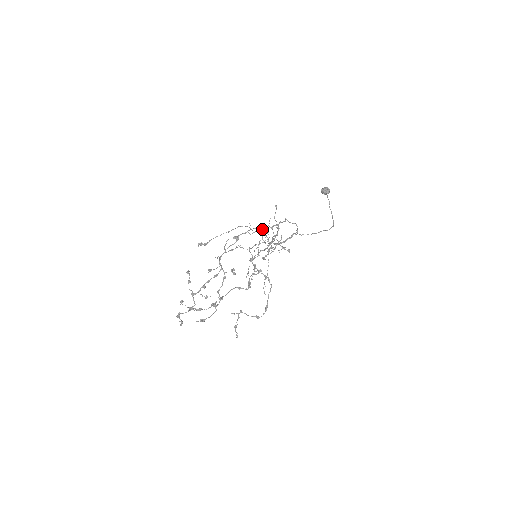
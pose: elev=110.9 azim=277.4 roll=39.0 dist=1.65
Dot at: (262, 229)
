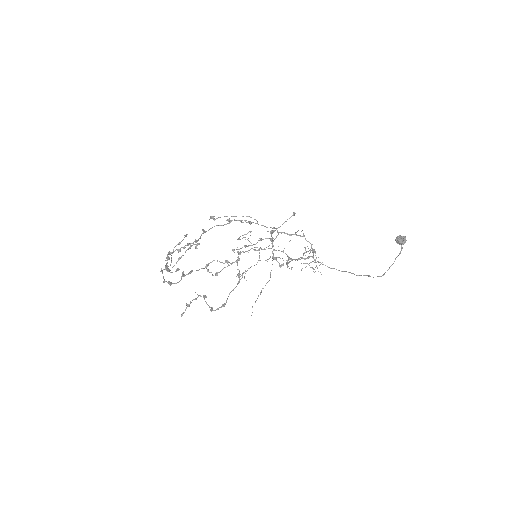
Dot at: (314, 249)
